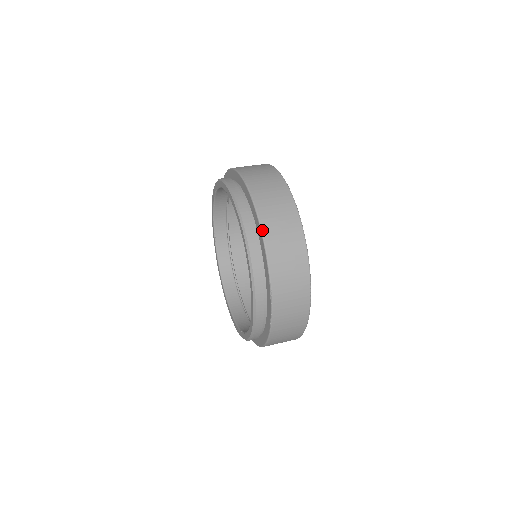
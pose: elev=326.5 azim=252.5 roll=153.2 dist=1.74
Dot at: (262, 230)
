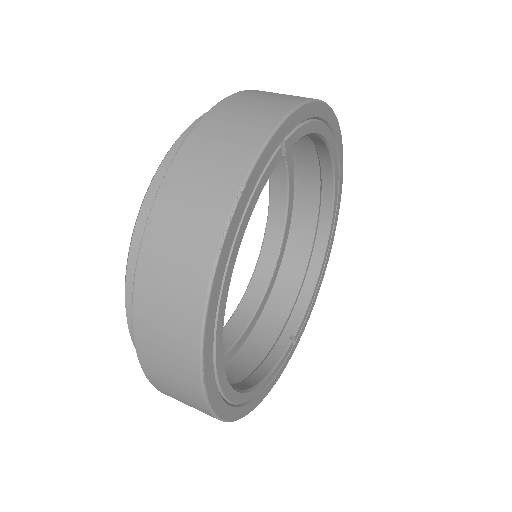
Dot at: (223, 100)
